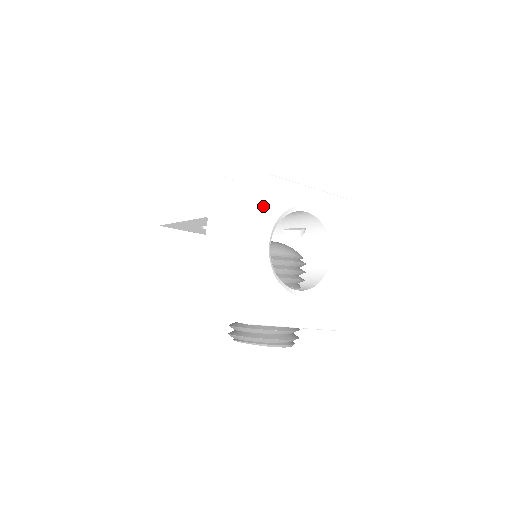
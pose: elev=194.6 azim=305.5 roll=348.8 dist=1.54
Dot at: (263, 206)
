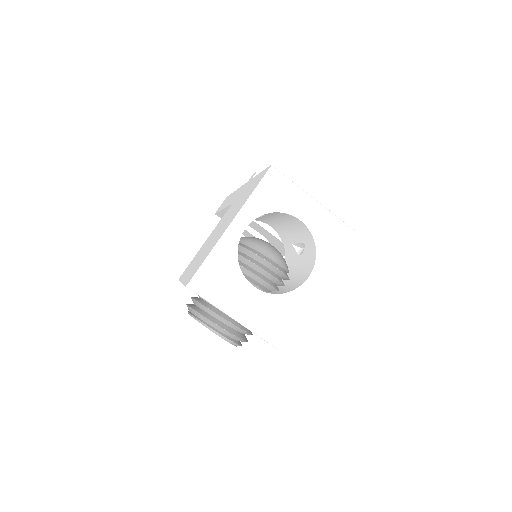
Dot at: (253, 191)
